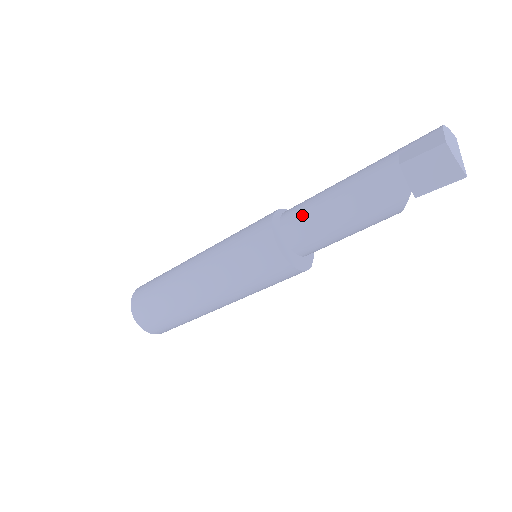
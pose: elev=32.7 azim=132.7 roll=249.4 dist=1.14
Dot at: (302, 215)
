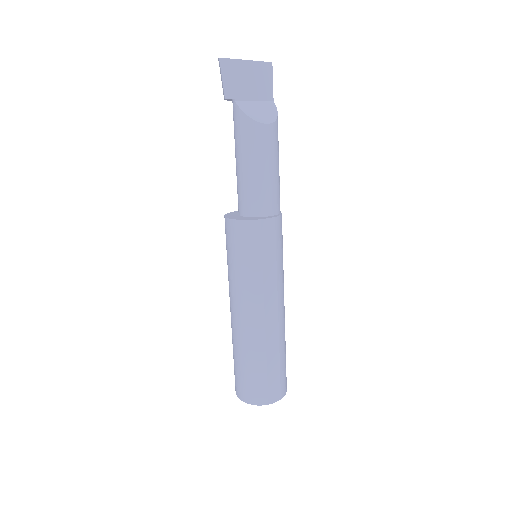
Dot at: occluded
